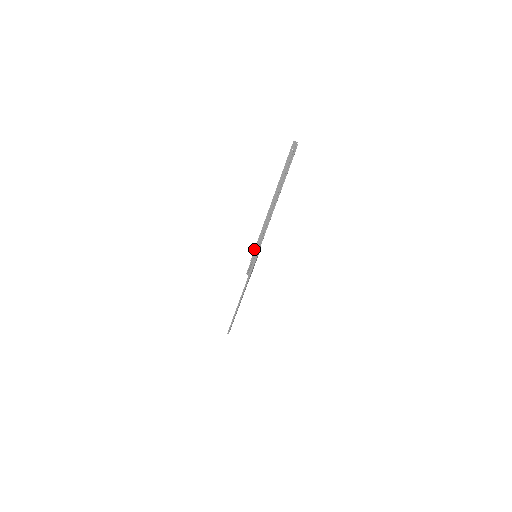
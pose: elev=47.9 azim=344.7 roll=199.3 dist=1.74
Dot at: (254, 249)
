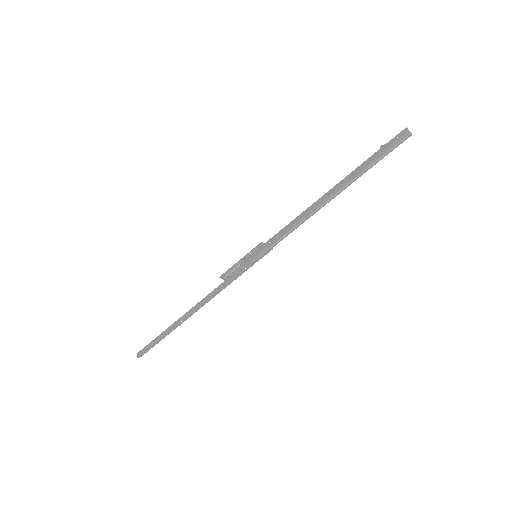
Dot at: (260, 247)
